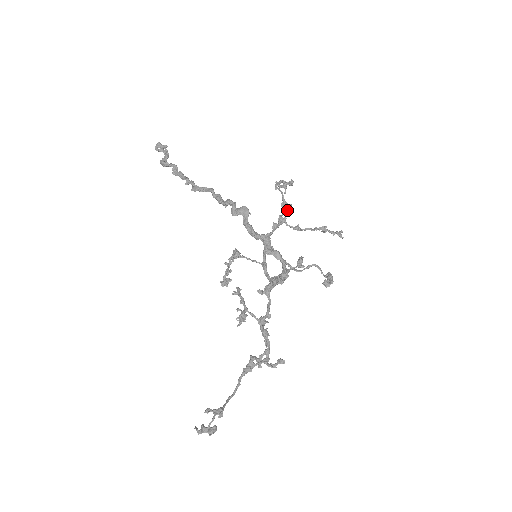
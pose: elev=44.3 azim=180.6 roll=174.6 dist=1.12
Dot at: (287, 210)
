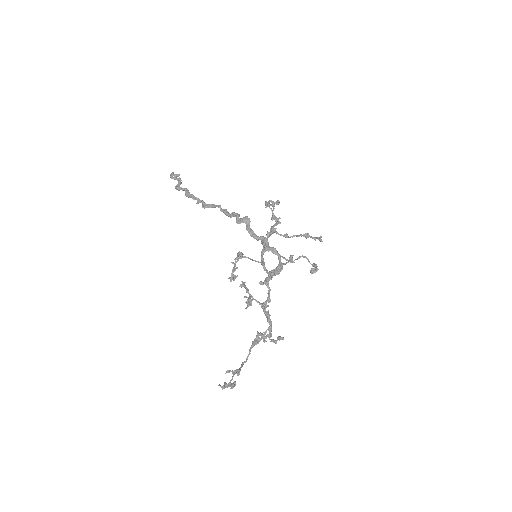
Dot at: (277, 222)
